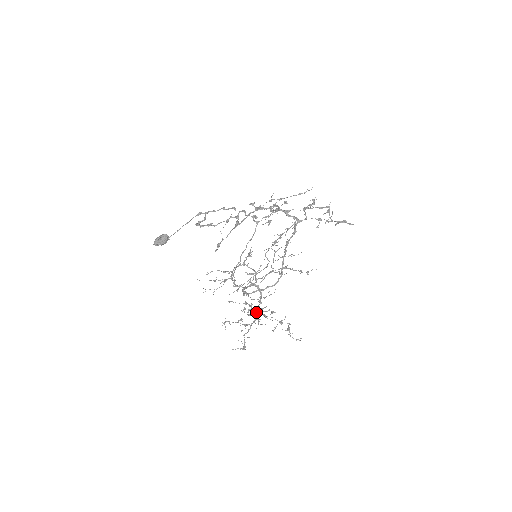
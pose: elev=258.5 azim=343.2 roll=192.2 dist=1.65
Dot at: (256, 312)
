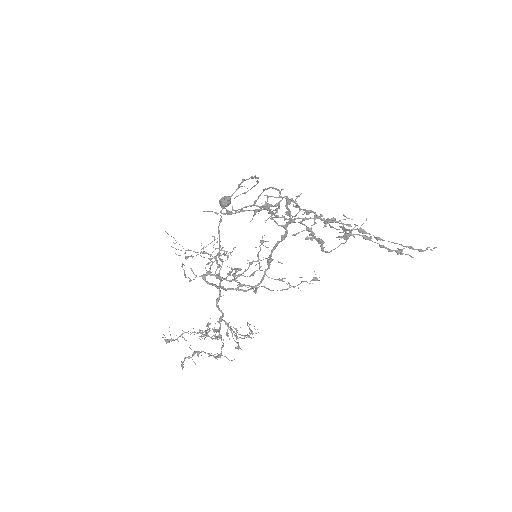
Dot at: (220, 326)
